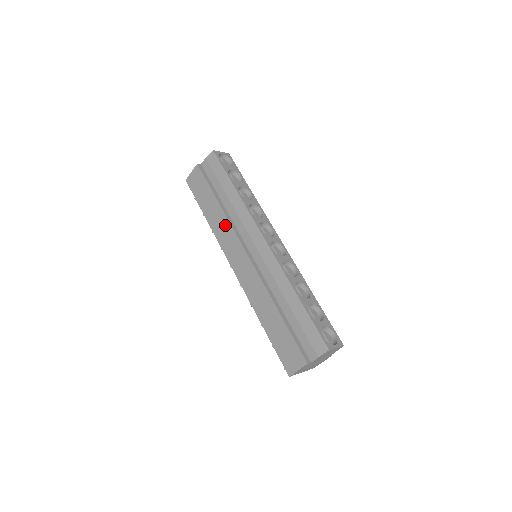
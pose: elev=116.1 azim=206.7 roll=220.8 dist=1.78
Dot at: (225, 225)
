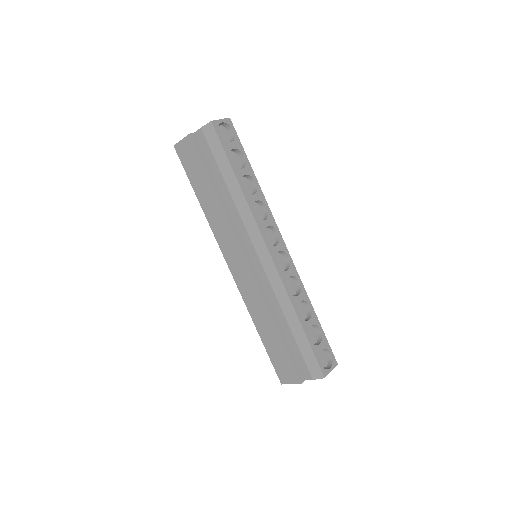
Dot at: (223, 222)
